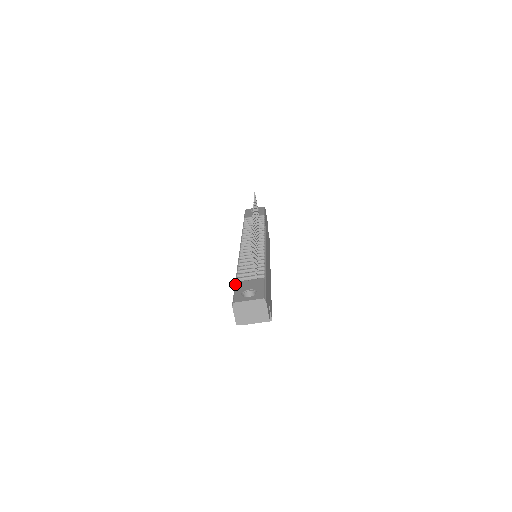
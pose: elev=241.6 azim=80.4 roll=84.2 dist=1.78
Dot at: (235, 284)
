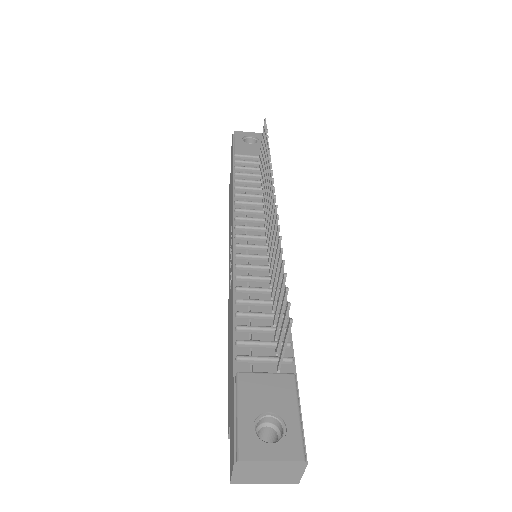
Dot at: (236, 379)
